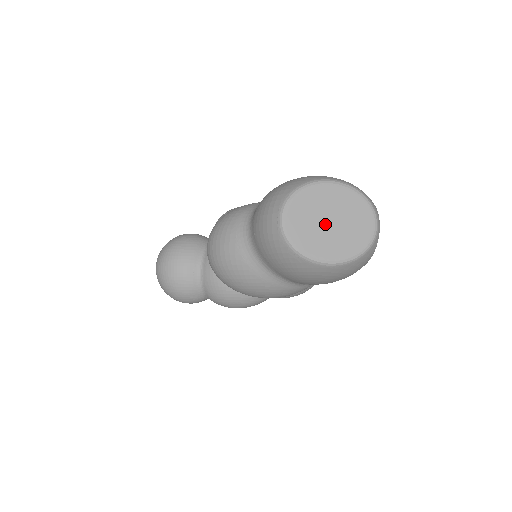
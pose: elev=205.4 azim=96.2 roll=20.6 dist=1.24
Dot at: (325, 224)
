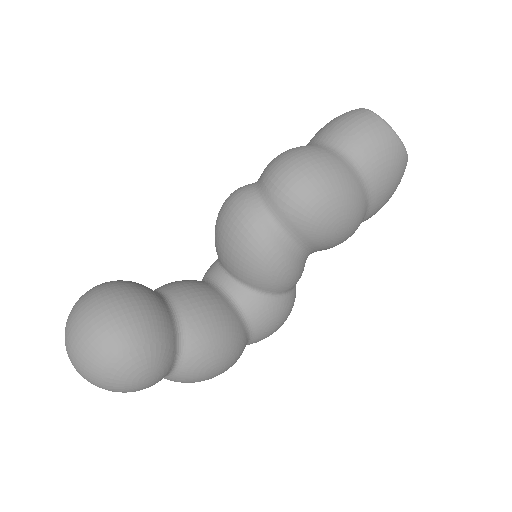
Dot at: occluded
